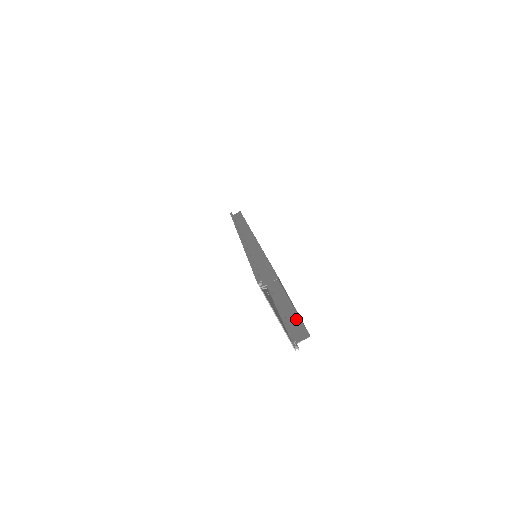
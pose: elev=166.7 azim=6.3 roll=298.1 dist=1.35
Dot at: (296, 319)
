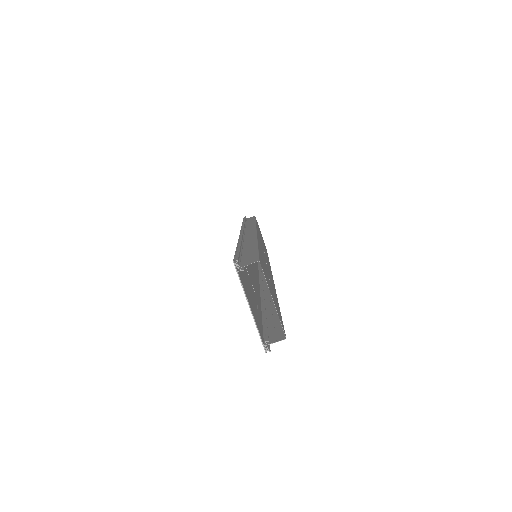
Dot at: (277, 321)
